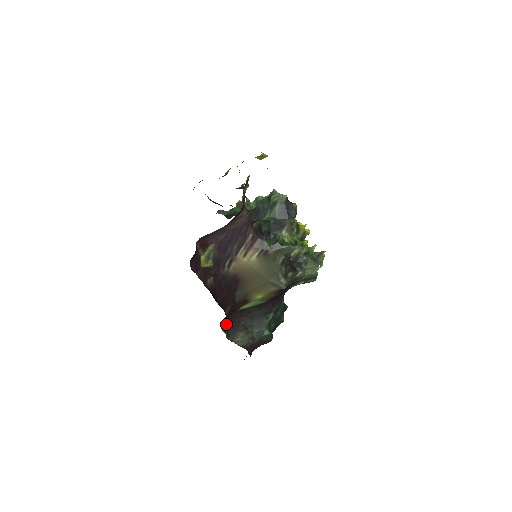
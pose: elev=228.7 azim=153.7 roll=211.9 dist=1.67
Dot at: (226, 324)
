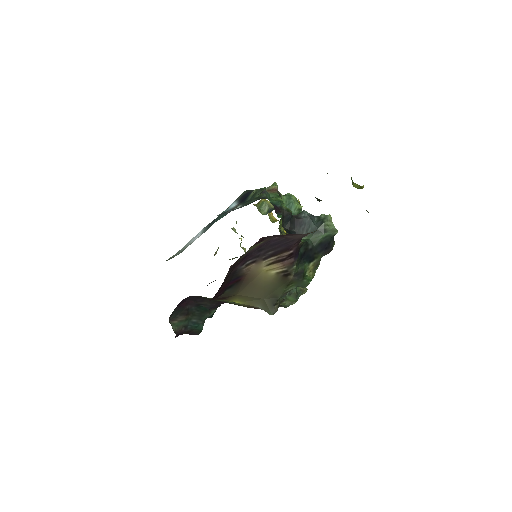
Dot at: (179, 303)
